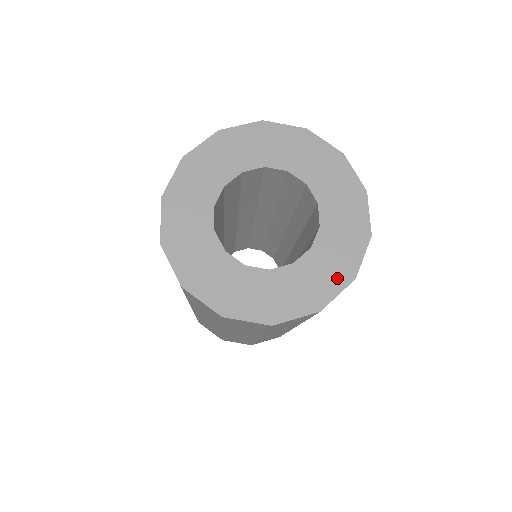
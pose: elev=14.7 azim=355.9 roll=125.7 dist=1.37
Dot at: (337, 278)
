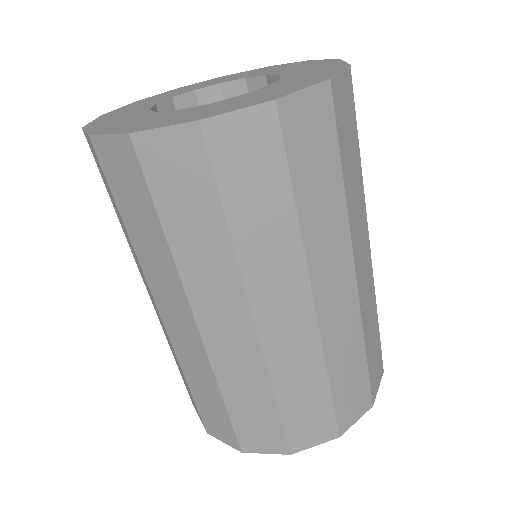
Dot at: (250, 102)
